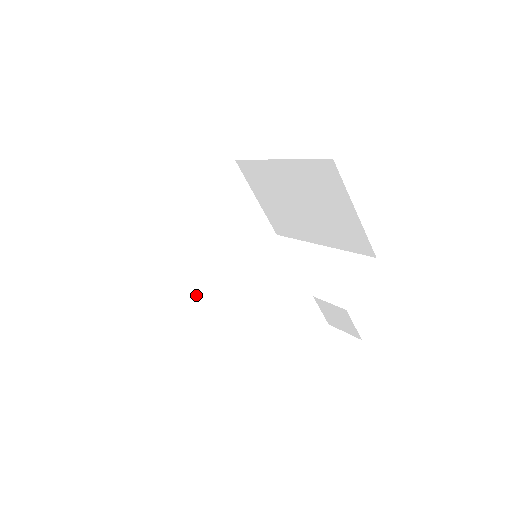
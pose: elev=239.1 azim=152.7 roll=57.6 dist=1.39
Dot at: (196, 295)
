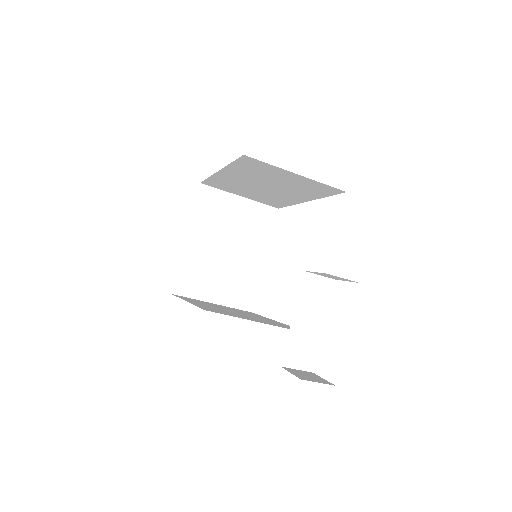
Dot at: (248, 301)
